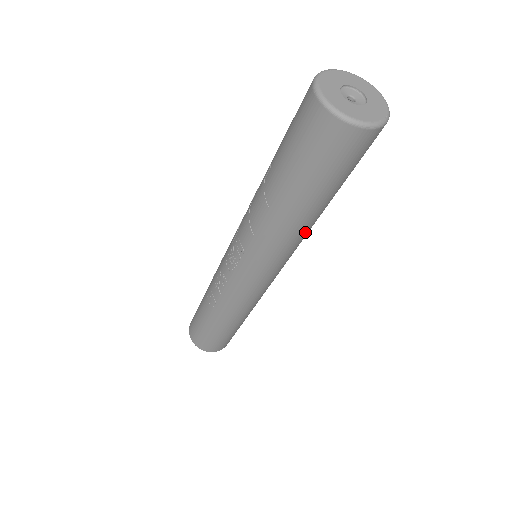
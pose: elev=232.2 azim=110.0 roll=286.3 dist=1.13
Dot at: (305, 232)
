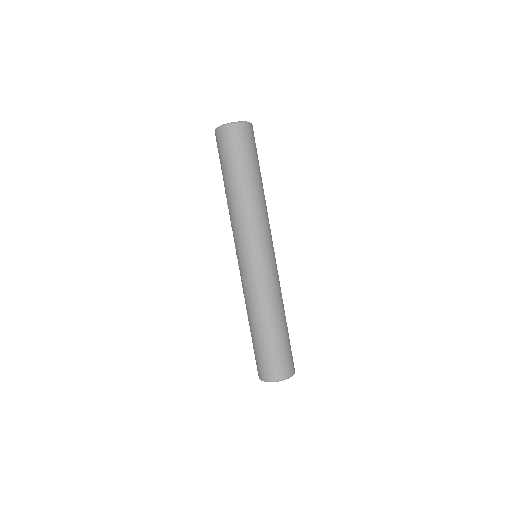
Dot at: (258, 203)
